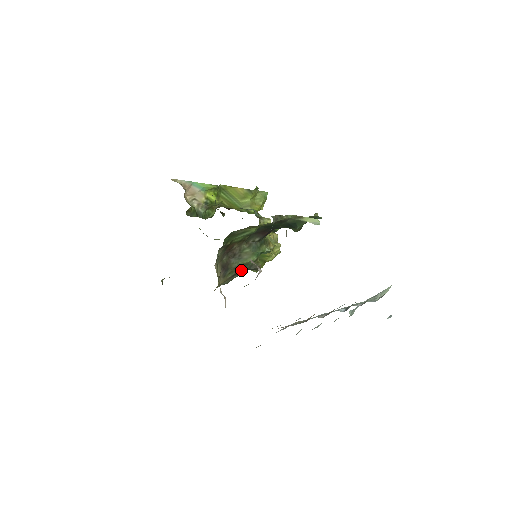
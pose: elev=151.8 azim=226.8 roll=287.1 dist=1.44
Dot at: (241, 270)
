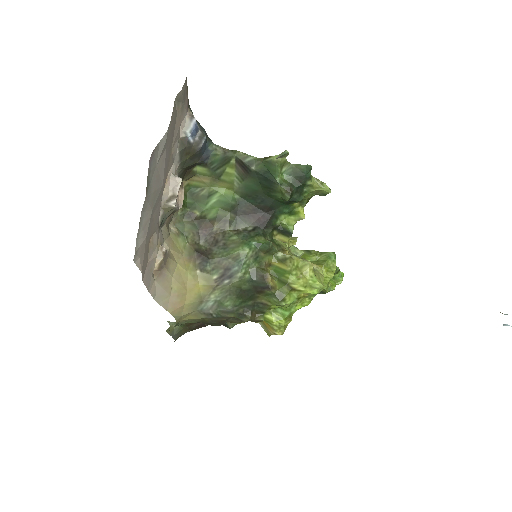
Dot at: (232, 270)
